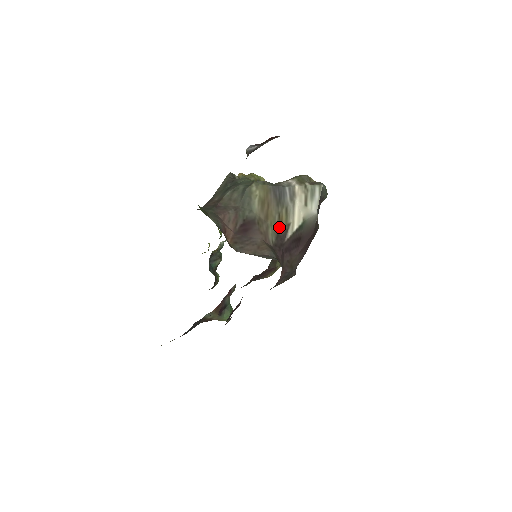
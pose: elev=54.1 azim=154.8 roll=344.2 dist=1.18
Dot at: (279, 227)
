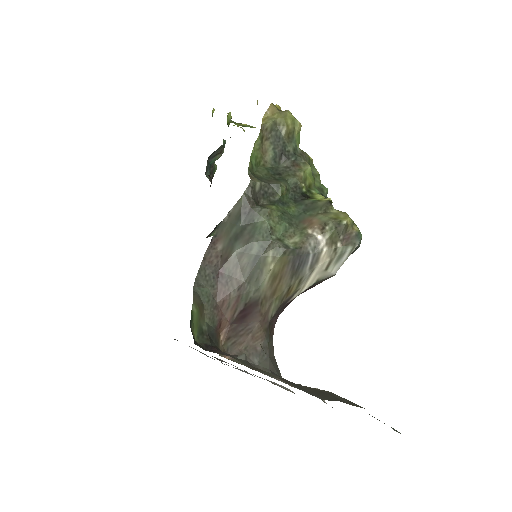
Dot at: (285, 298)
